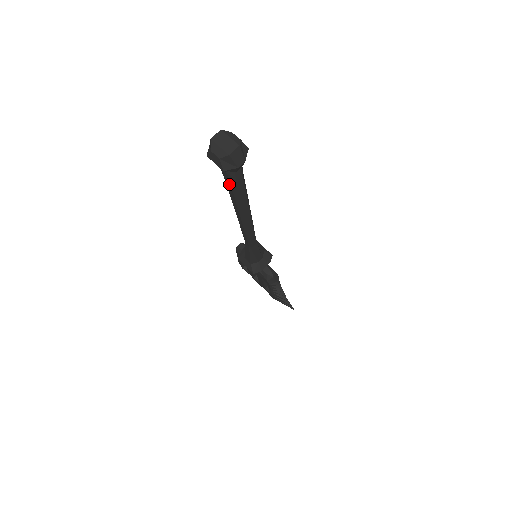
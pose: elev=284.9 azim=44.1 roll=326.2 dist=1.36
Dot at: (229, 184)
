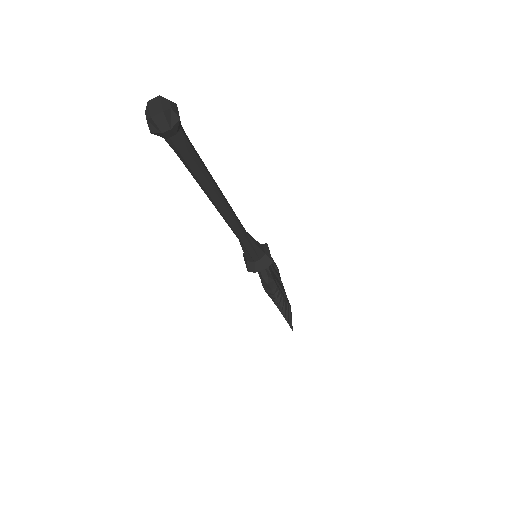
Dot at: (178, 155)
